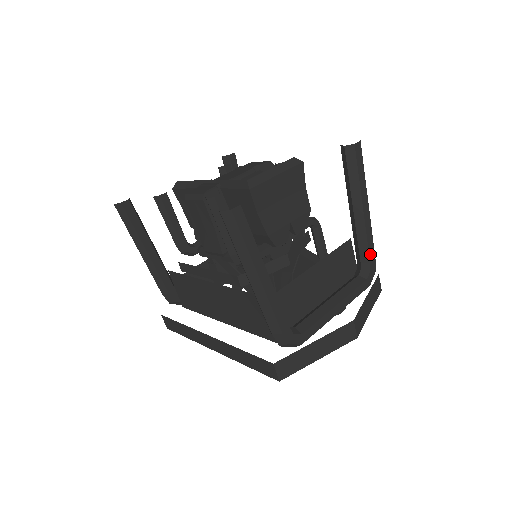
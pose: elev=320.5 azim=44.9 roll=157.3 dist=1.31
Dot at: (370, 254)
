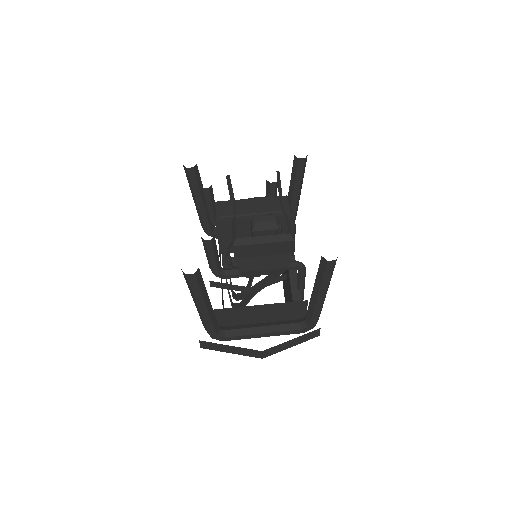
Dot at: (313, 319)
